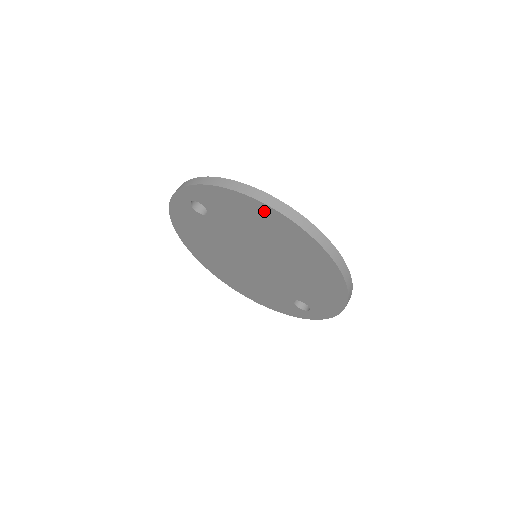
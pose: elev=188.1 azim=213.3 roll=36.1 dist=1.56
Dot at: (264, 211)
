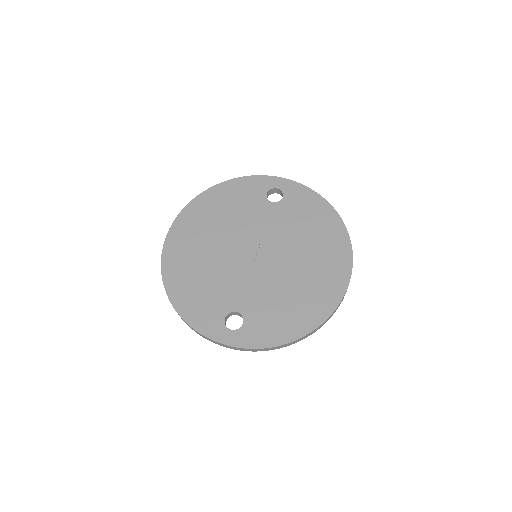
Dot at: occluded
